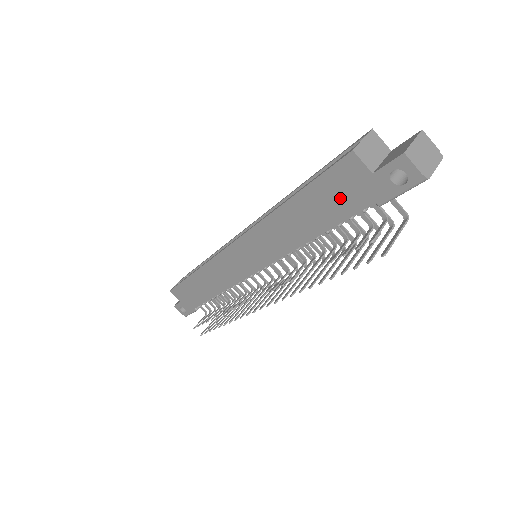
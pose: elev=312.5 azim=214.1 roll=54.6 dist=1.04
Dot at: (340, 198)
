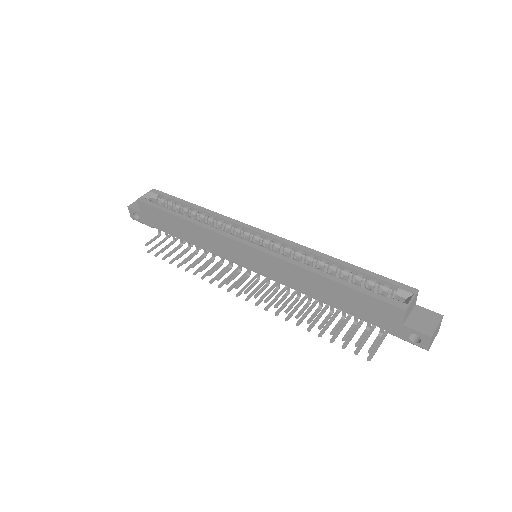
Dot at: (368, 311)
